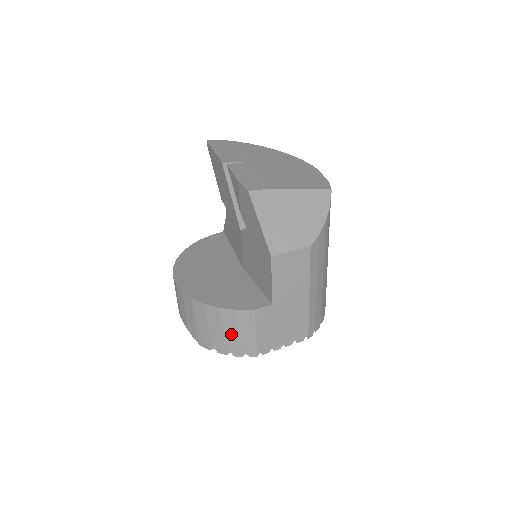
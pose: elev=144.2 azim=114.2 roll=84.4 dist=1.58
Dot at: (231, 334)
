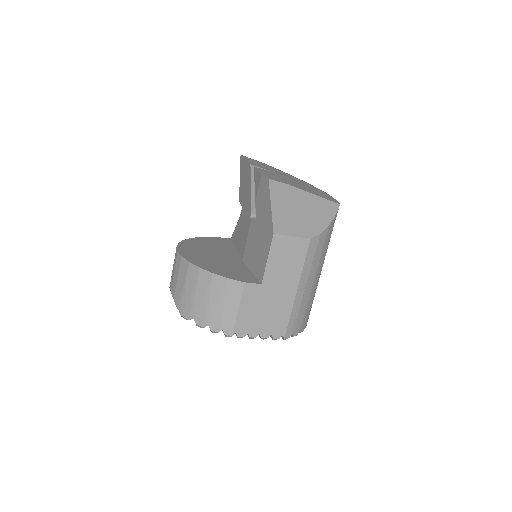
Dot at: (215, 304)
